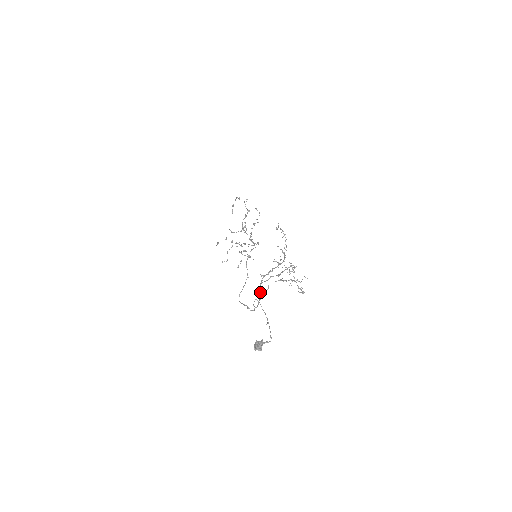
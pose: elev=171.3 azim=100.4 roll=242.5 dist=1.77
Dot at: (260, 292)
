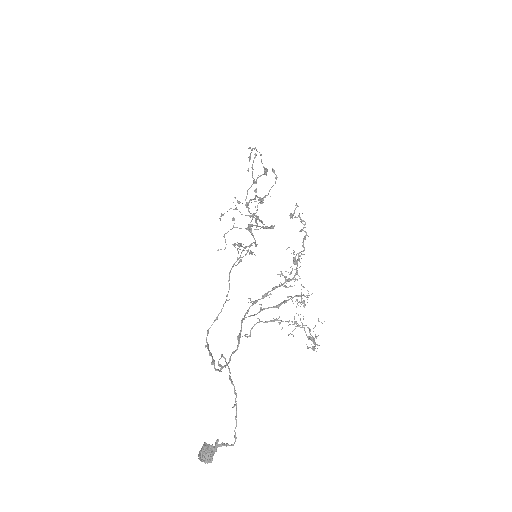
Dot at: occluded
